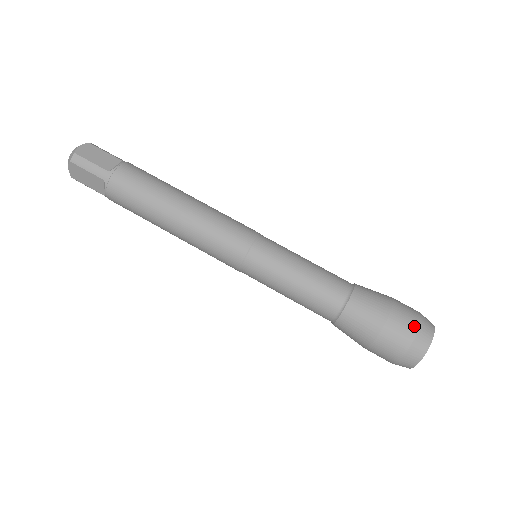
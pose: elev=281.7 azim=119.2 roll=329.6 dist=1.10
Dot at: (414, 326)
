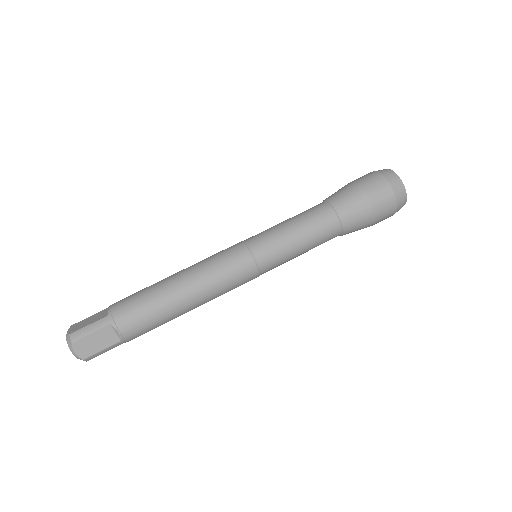
Dot at: (375, 174)
